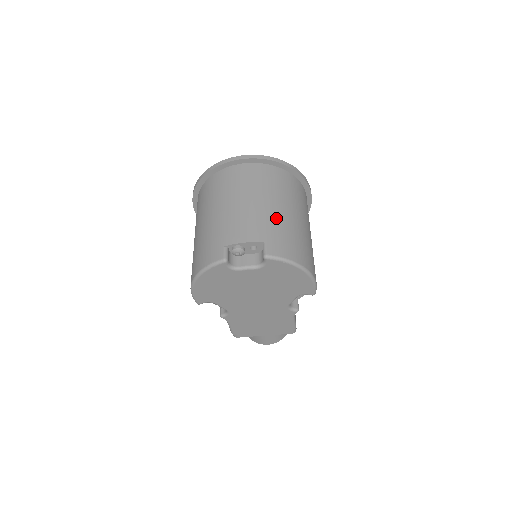
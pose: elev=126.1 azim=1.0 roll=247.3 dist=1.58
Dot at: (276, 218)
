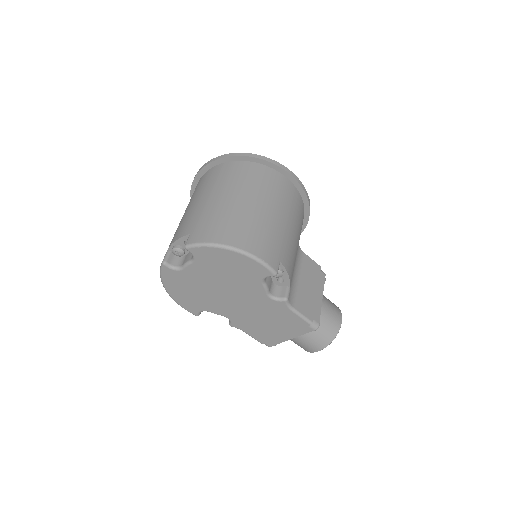
Dot at: (210, 208)
